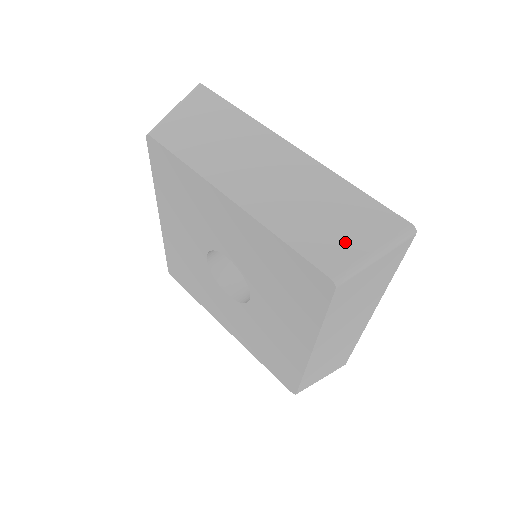
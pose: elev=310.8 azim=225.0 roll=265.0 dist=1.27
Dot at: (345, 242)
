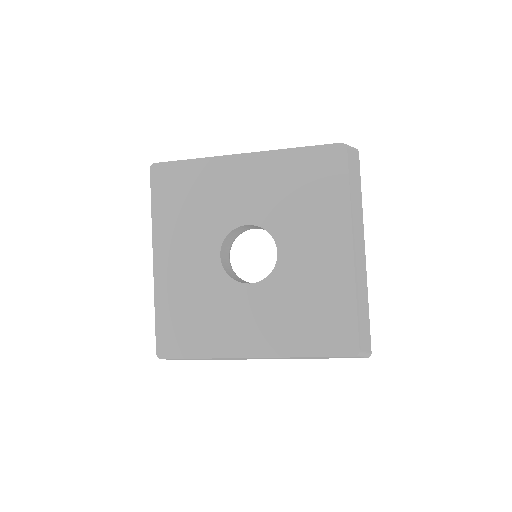
Dot at: occluded
